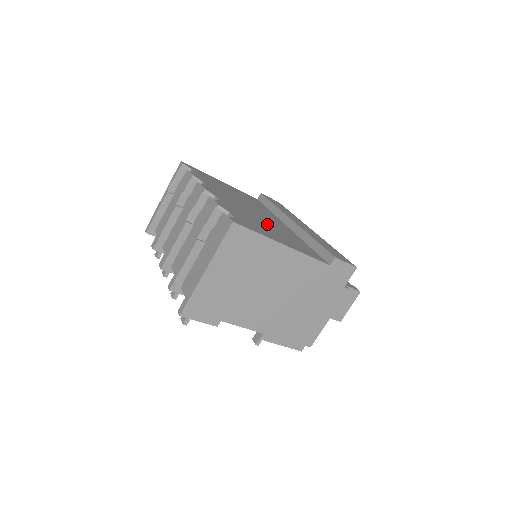
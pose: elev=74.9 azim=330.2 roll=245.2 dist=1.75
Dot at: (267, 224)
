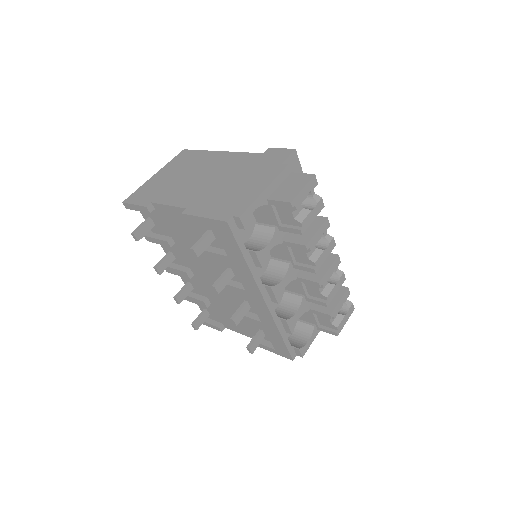
Dot at: occluded
